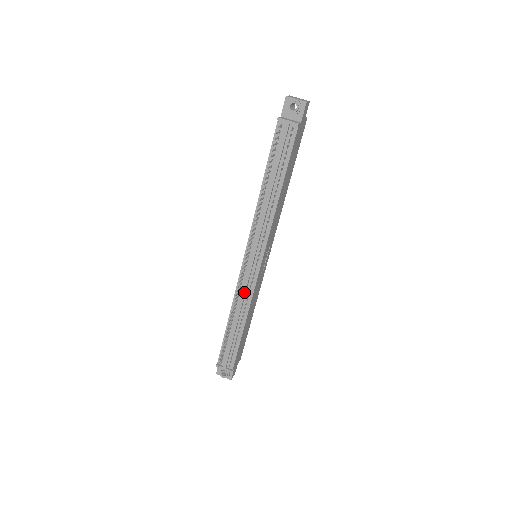
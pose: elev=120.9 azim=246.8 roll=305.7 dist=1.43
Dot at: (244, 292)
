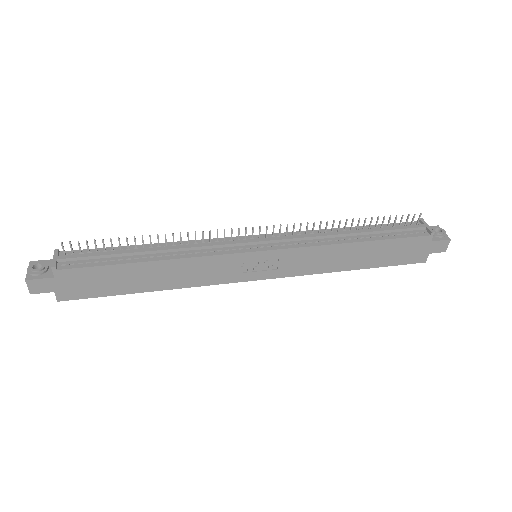
Dot at: (209, 245)
